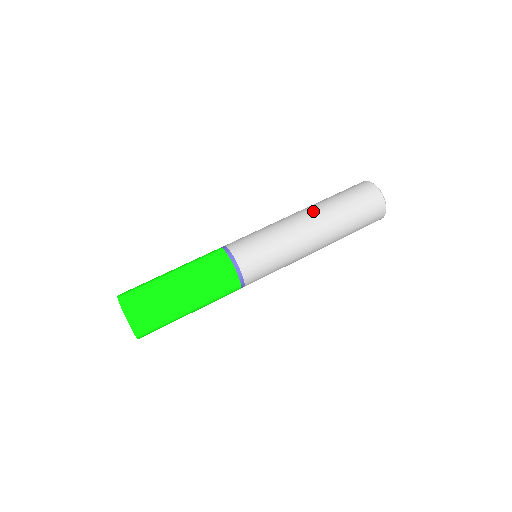
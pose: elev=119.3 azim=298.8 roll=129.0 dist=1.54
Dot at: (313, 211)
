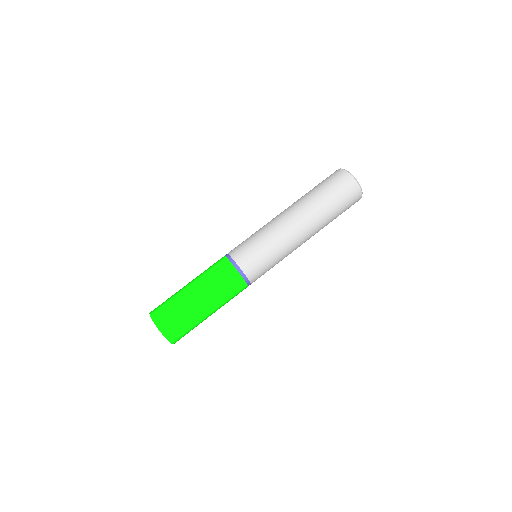
Dot at: (298, 209)
